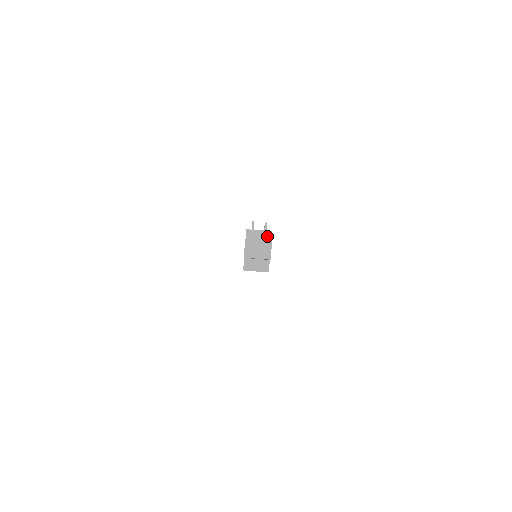
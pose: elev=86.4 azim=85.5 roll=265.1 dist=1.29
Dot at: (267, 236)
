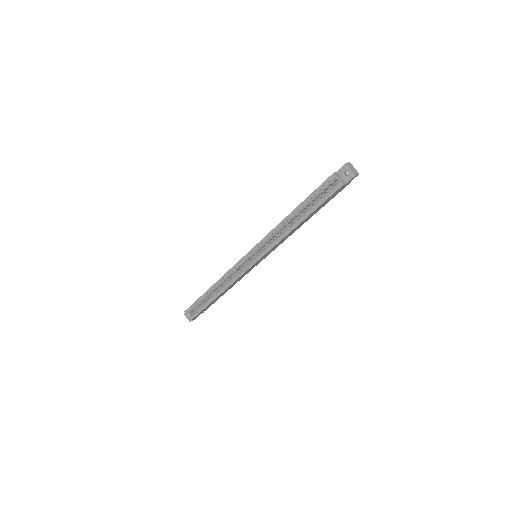
Dot at: occluded
